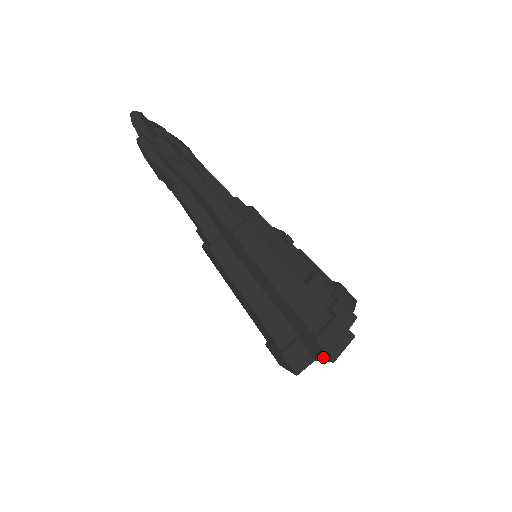
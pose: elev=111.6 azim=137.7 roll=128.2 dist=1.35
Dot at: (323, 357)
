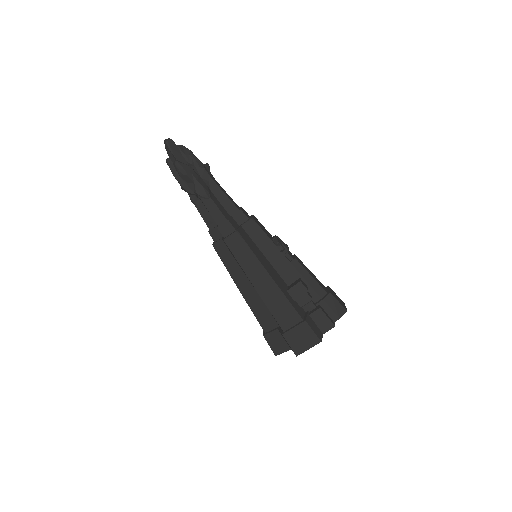
Dot at: (291, 349)
